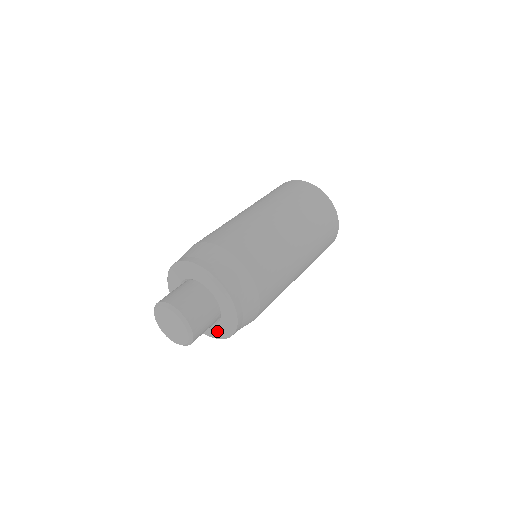
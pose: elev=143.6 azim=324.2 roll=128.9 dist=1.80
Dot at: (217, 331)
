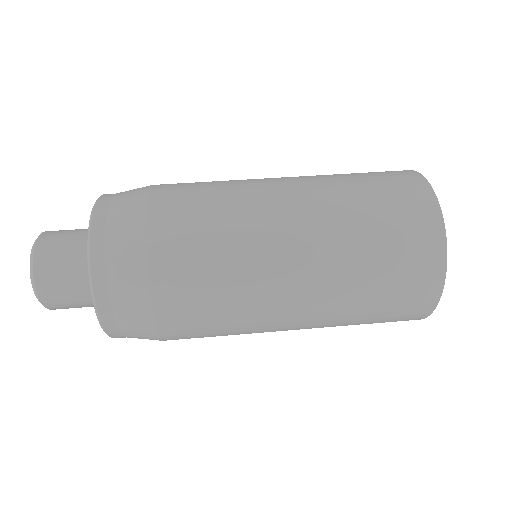
Dot at: occluded
